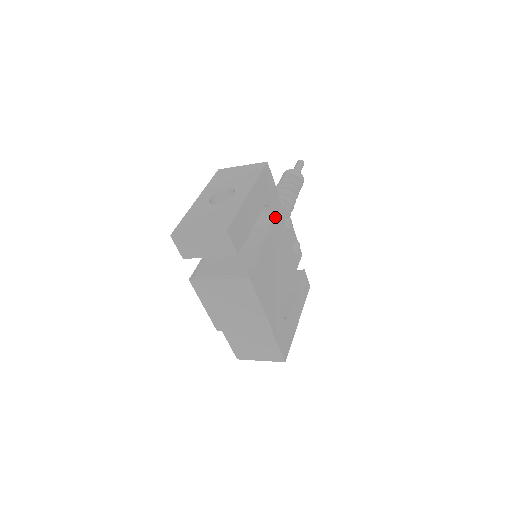
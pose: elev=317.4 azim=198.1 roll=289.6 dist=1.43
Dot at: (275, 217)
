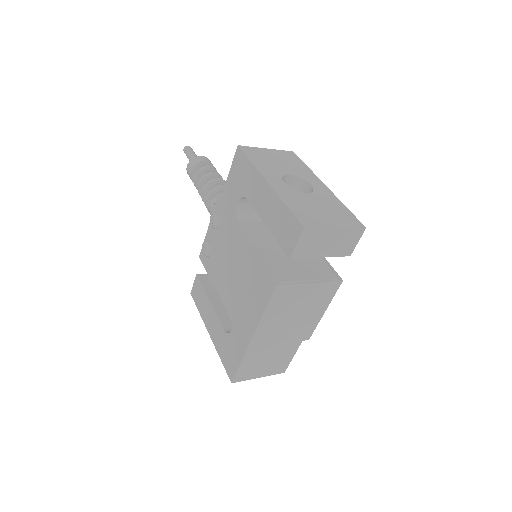
Dot at: occluded
